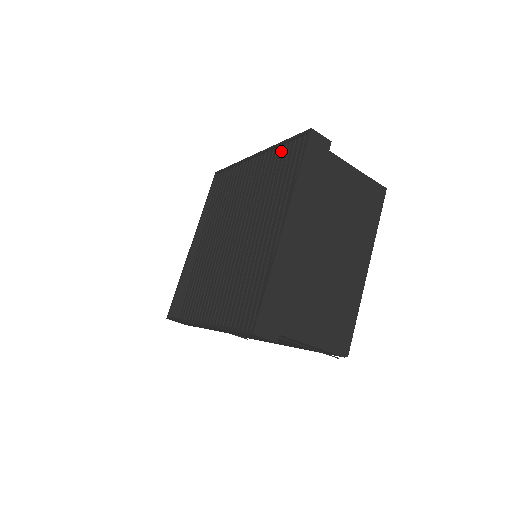
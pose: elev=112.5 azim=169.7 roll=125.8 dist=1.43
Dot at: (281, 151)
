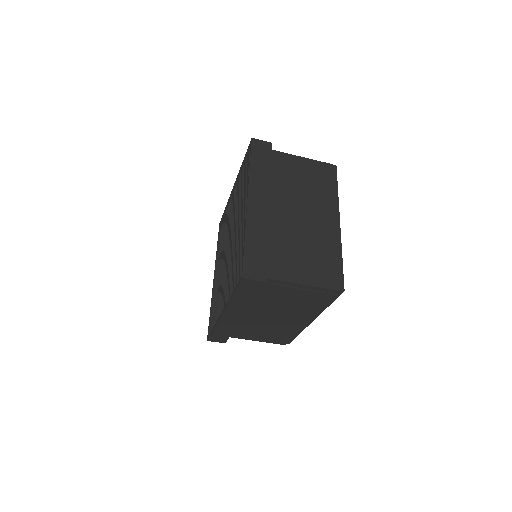
Dot at: occluded
